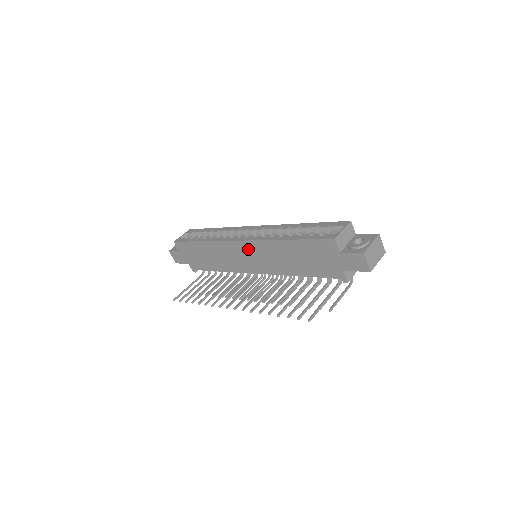
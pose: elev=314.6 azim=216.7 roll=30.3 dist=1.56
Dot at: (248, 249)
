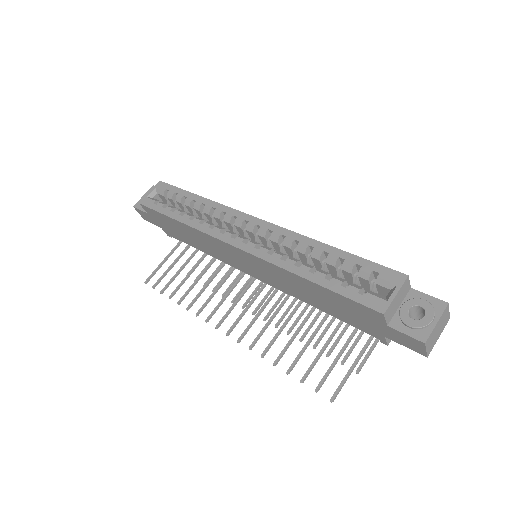
Dot at: (246, 258)
